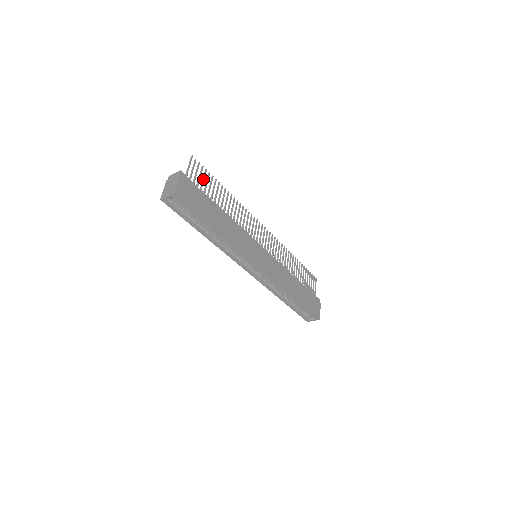
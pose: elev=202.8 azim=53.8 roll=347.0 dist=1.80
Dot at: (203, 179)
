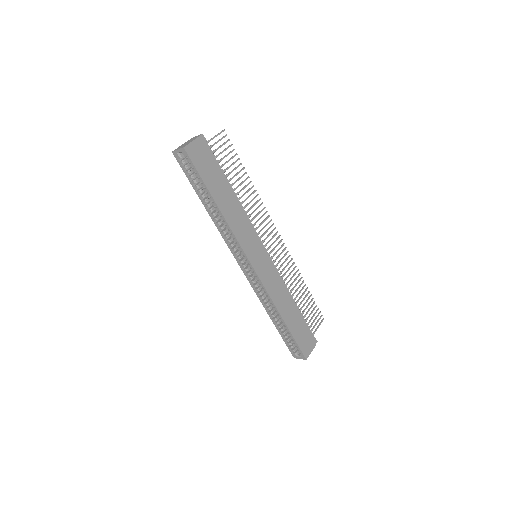
Dot at: (226, 155)
